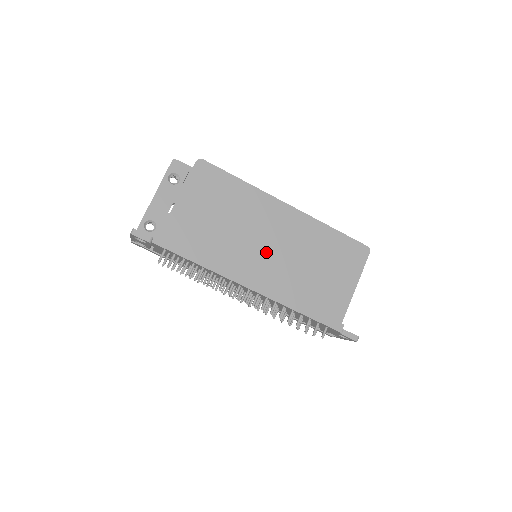
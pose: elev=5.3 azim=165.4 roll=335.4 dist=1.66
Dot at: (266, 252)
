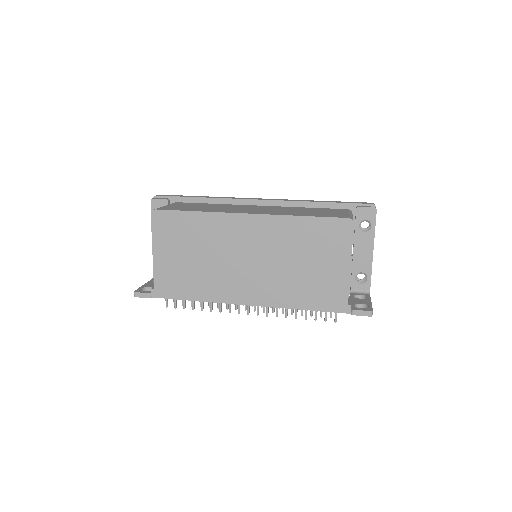
Dot at: (246, 267)
